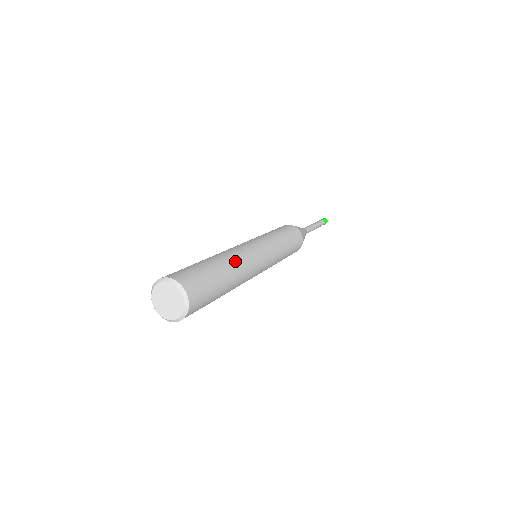
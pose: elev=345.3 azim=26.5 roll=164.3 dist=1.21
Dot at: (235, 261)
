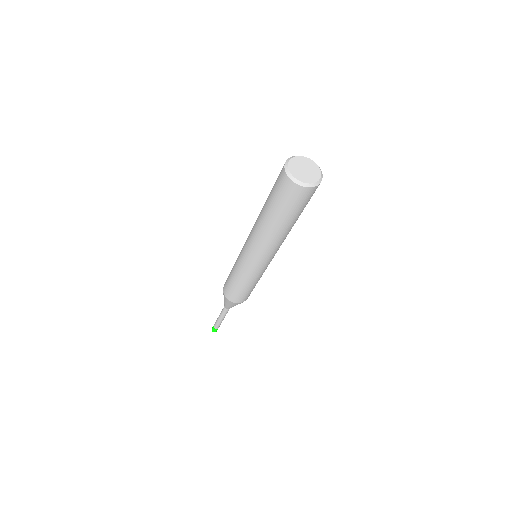
Dot at: occluded
